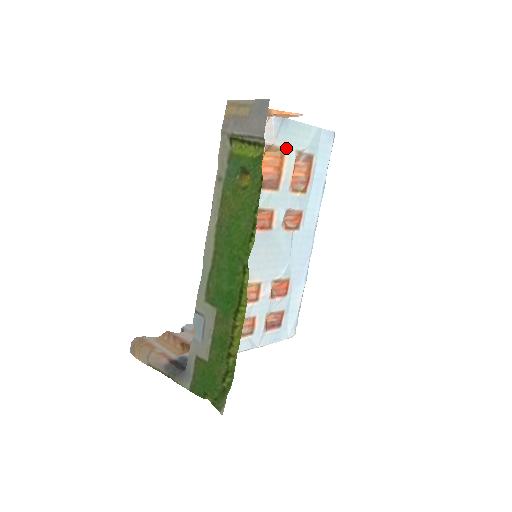
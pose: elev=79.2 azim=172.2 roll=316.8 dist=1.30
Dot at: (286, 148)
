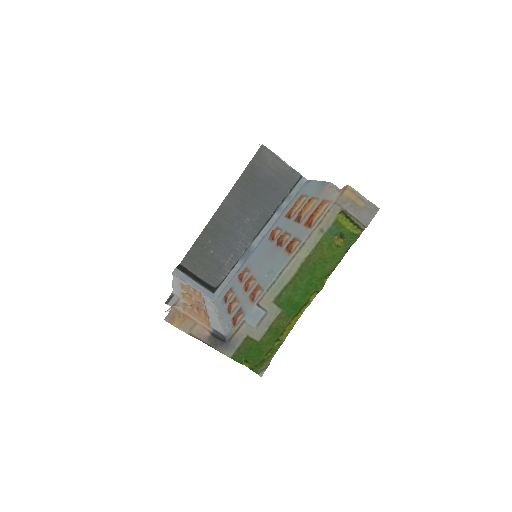
Dot at: (312, 197)
